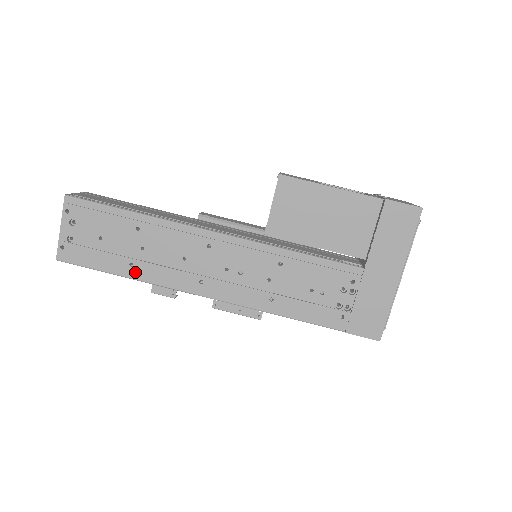
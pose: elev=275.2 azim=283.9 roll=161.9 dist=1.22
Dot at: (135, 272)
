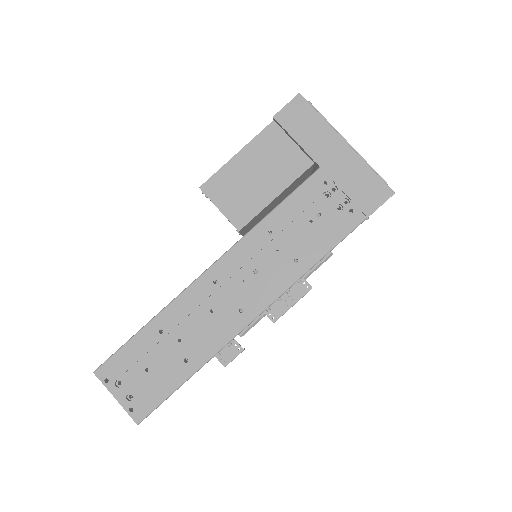
Dot at: (194, 362)
